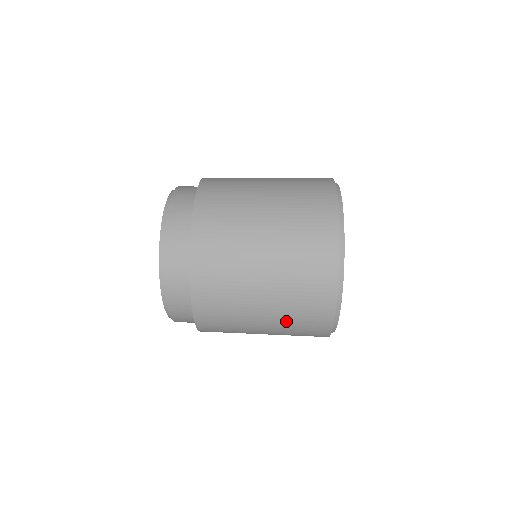
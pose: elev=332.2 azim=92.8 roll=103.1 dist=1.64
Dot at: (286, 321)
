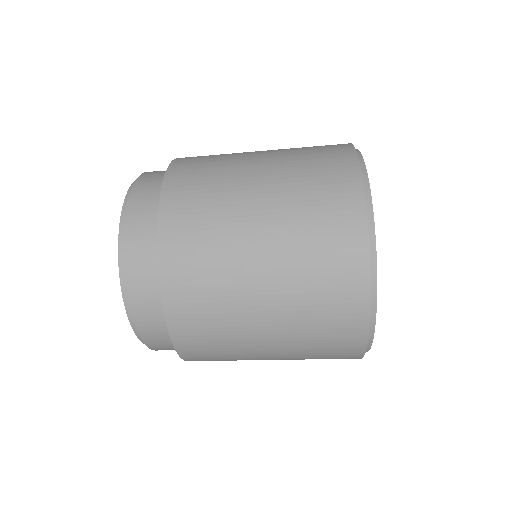
Dot at: (295, 247)
